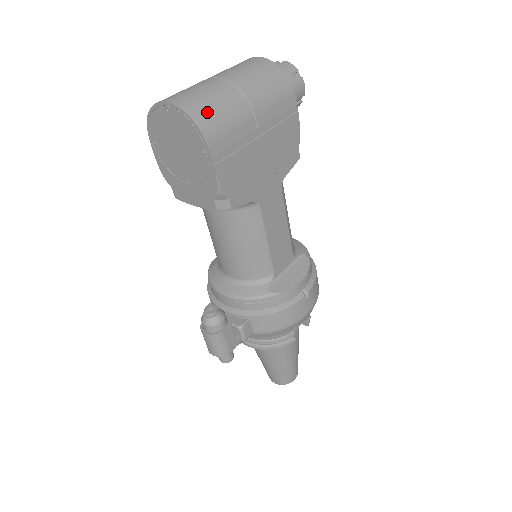
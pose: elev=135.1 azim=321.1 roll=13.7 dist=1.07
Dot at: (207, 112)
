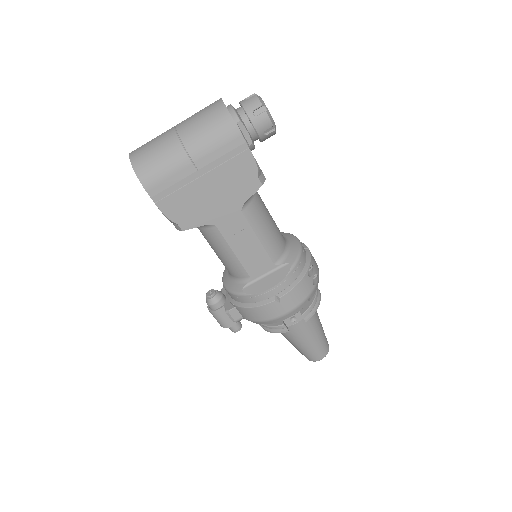
Dot at: (148, 164)
